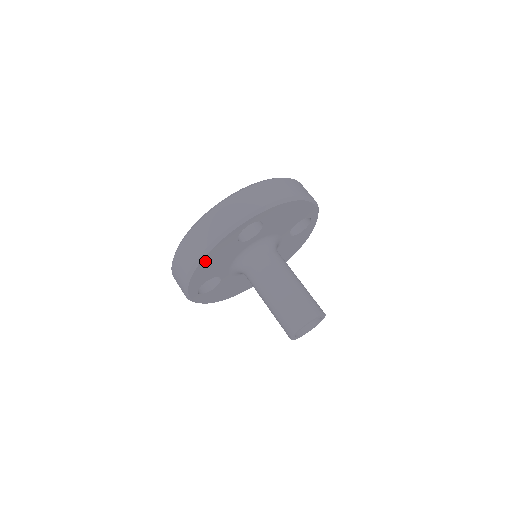
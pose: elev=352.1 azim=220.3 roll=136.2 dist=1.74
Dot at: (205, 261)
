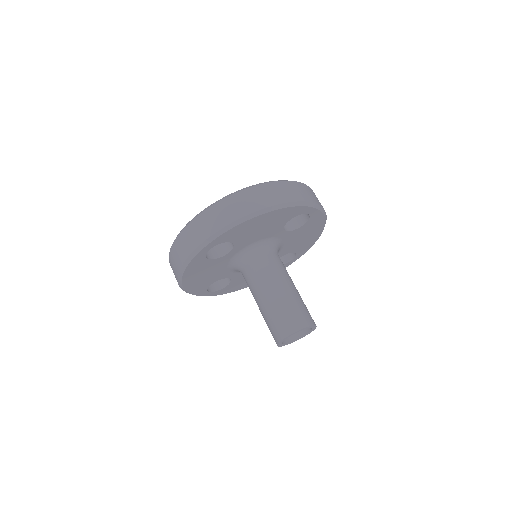
Dot at: (187, 280)
